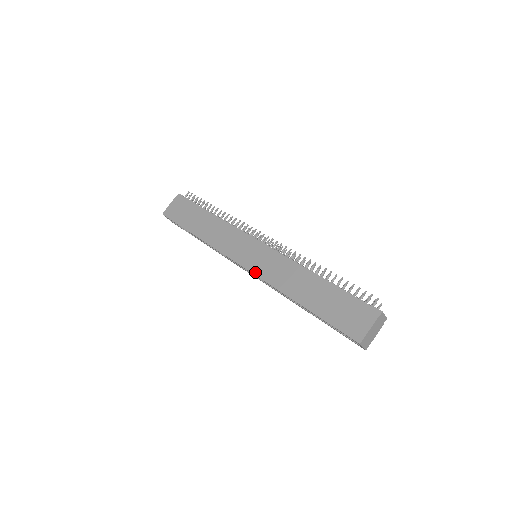
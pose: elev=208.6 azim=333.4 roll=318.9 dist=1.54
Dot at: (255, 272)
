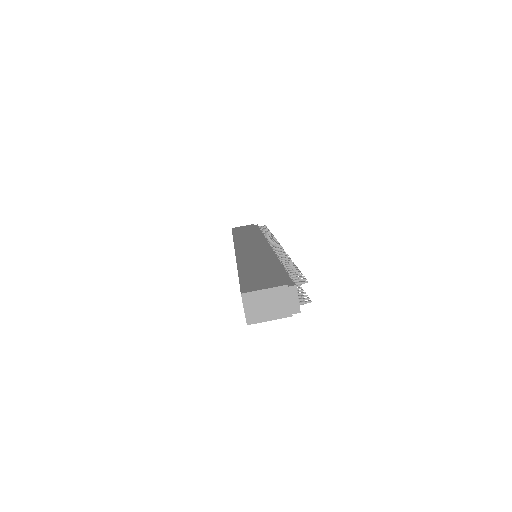
Dot at: (238, 252)
